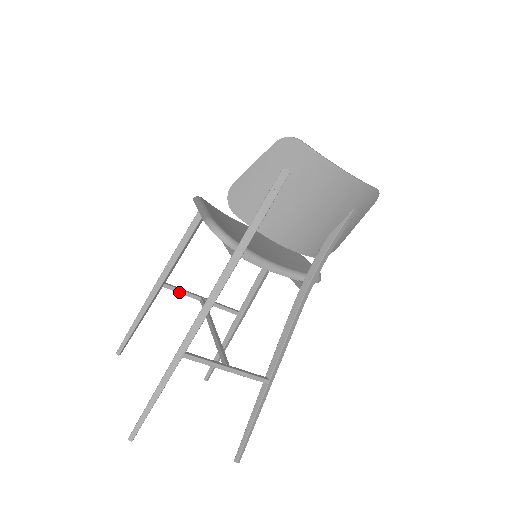
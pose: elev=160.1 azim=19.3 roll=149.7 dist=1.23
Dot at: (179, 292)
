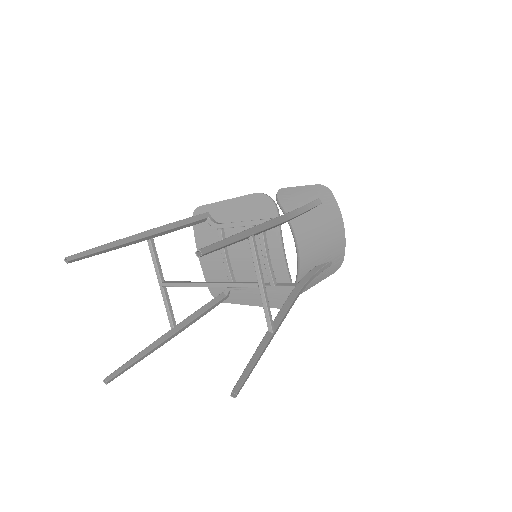
Dot at: (156, 257)
